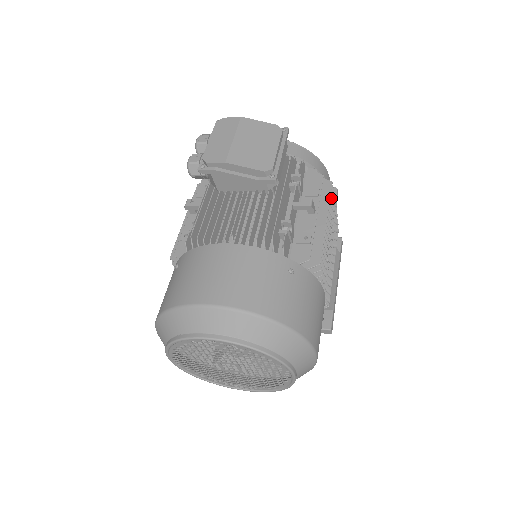
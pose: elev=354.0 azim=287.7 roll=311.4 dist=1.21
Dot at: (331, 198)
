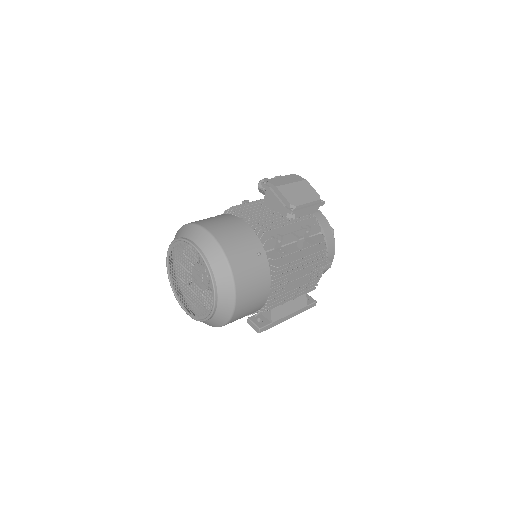
Dot at: occluded
